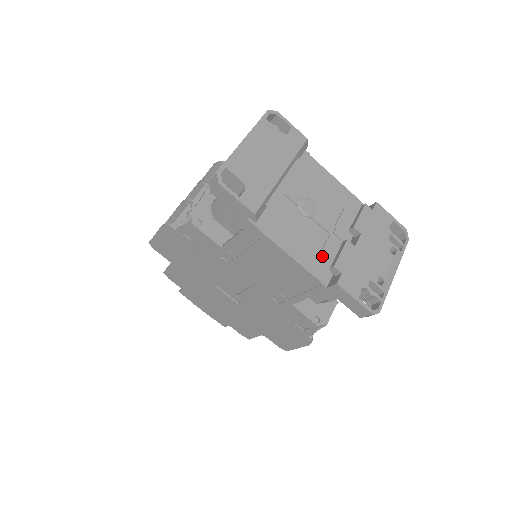
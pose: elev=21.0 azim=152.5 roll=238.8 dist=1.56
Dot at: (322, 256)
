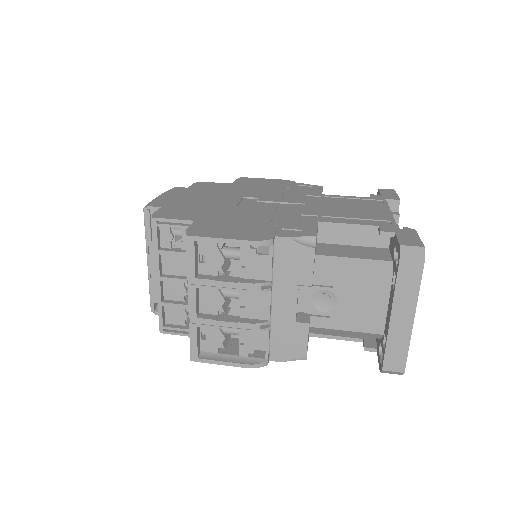
Dot at: occluded
